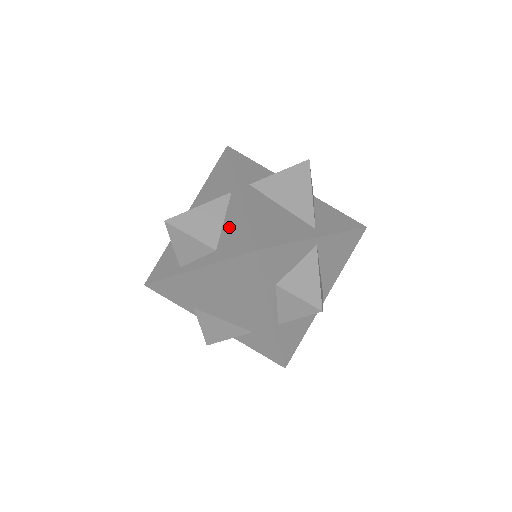
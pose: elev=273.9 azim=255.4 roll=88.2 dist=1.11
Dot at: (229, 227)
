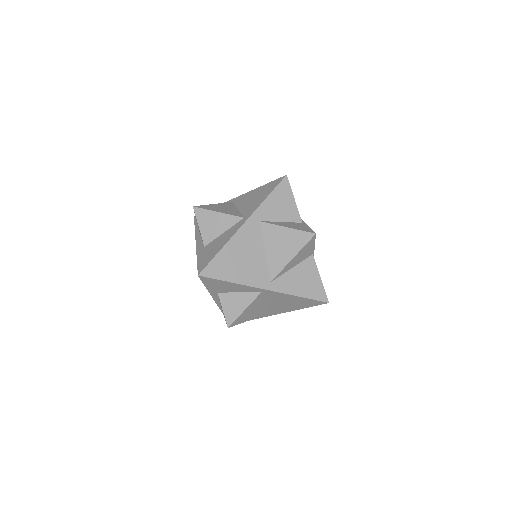
Dot at: (218, 241)
